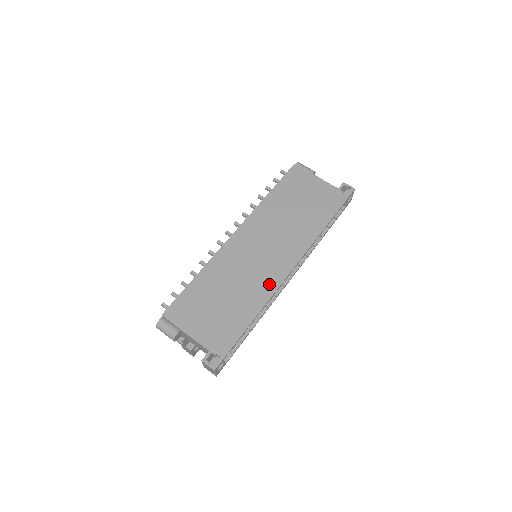
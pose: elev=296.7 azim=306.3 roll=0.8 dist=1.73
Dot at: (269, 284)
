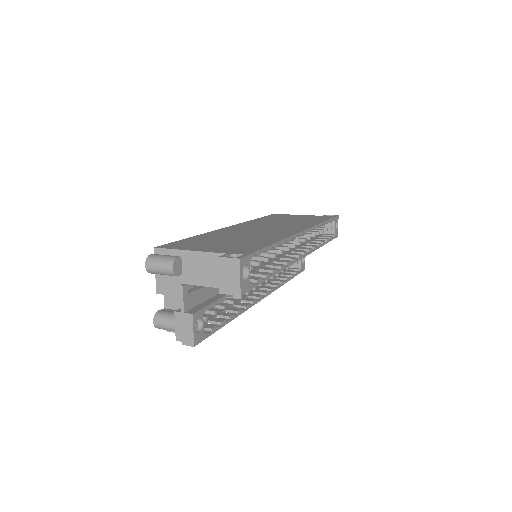
Dot at: (282, 234)
